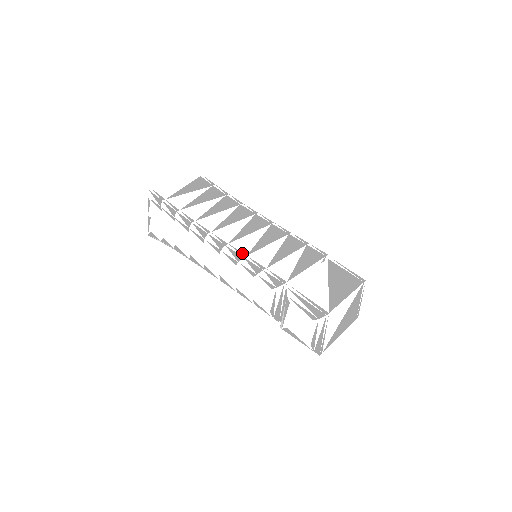
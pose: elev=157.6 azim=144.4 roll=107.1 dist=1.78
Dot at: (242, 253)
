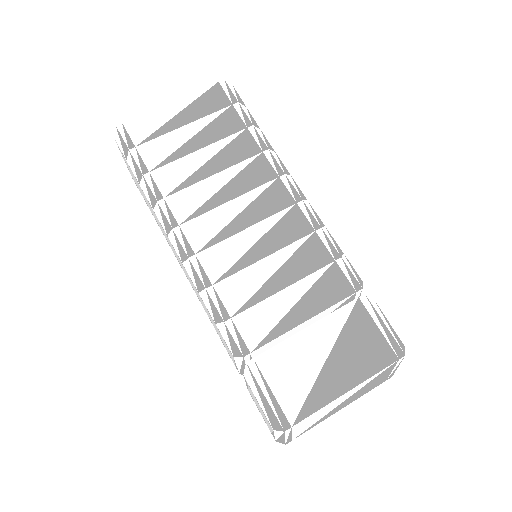
Dot at: (207, 279)
